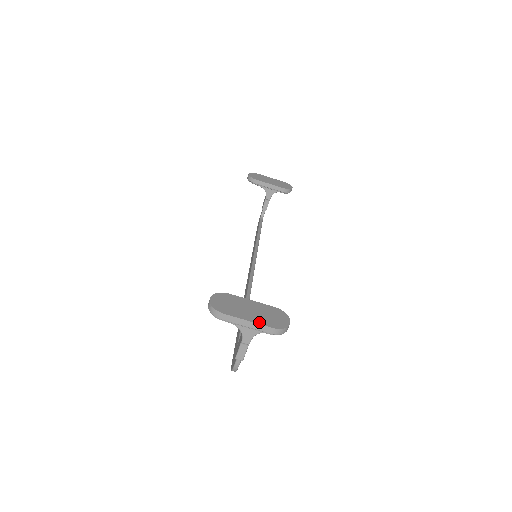
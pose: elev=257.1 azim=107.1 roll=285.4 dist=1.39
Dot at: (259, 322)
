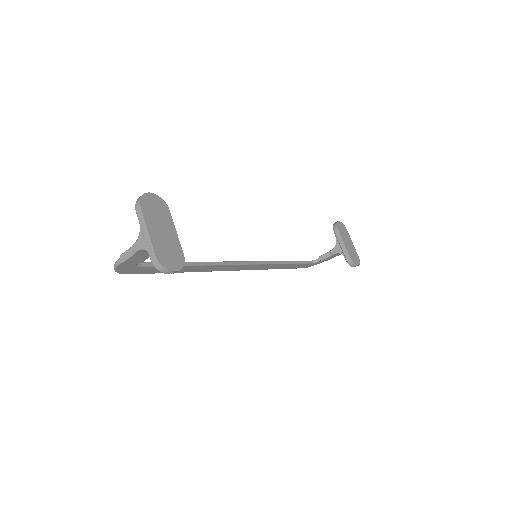
Dot at: (153, 240)
